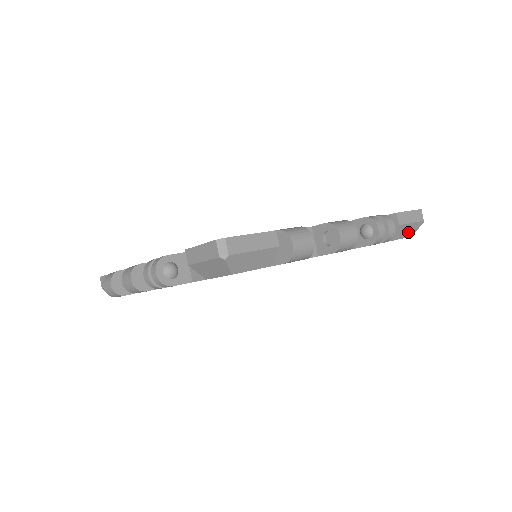
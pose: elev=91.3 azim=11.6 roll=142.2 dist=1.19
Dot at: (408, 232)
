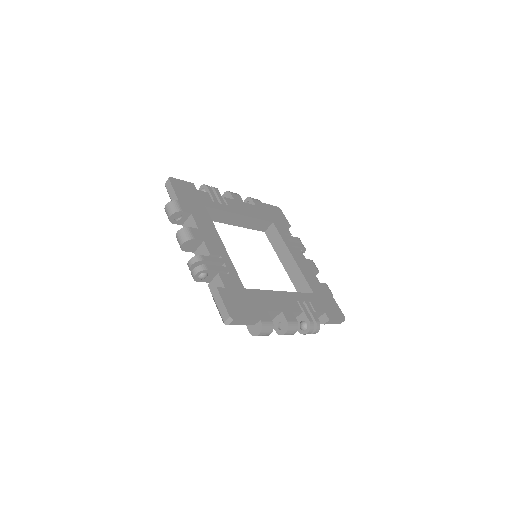
Dot at: occluded
